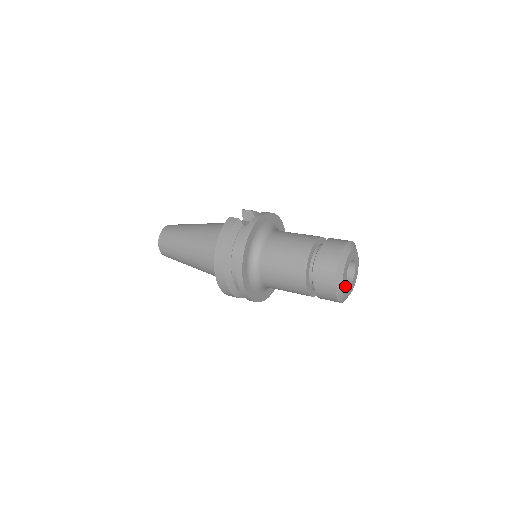
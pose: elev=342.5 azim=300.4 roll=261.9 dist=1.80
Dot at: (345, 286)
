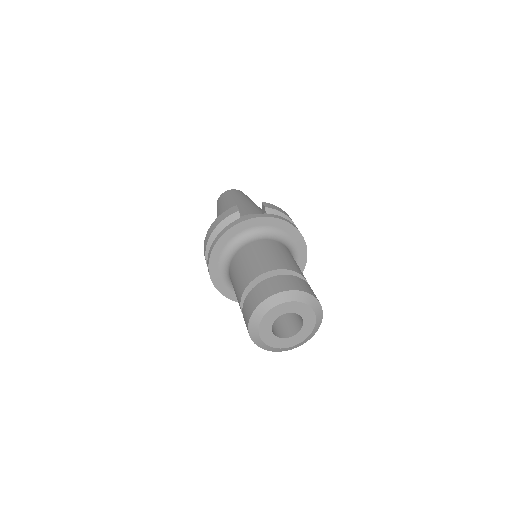
Dot at: (269, 336)
